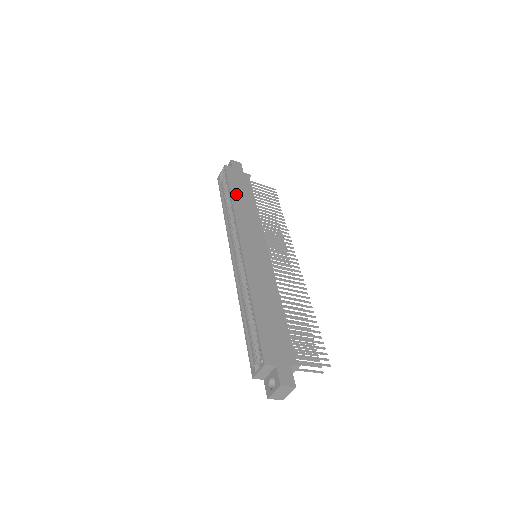
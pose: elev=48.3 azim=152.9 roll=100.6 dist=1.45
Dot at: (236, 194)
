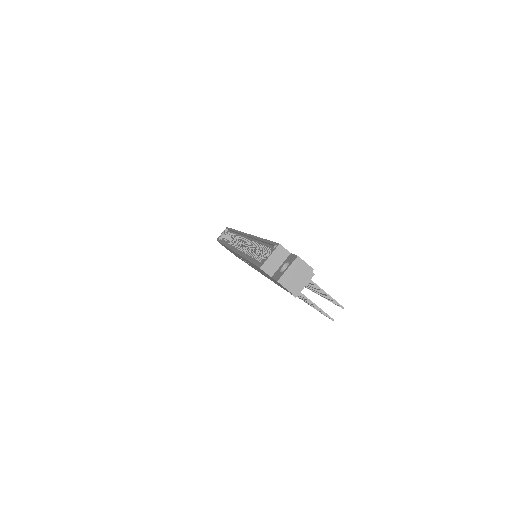
Dot at: occluded
